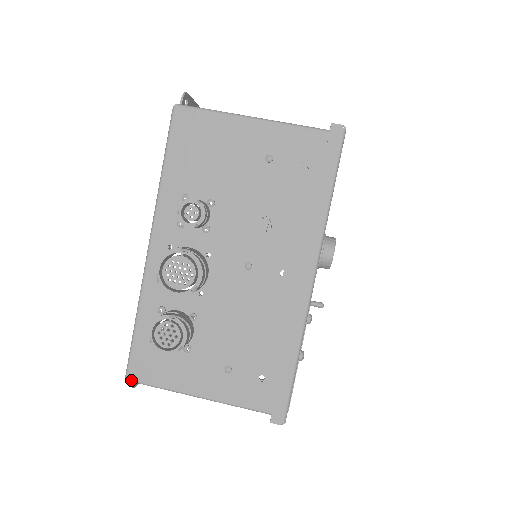
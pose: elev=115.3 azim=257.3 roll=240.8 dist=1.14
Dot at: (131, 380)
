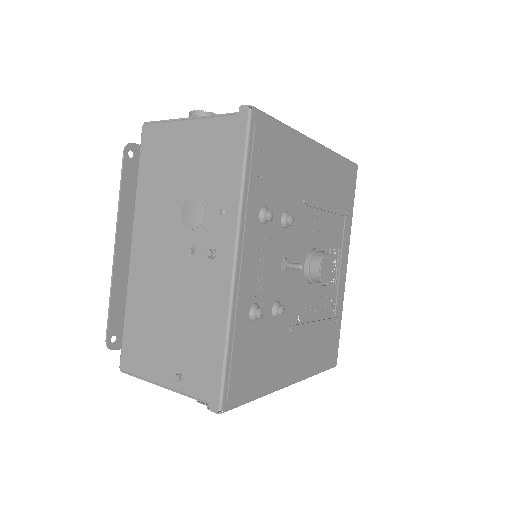
Dot at: (147, 123)
